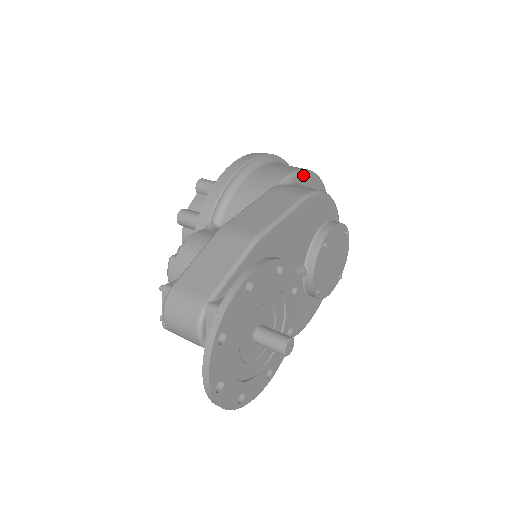
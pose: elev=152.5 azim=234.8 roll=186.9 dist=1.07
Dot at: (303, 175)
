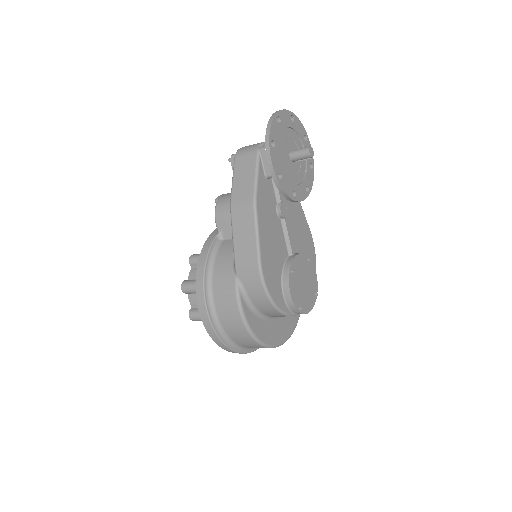
Dot at: occluded
